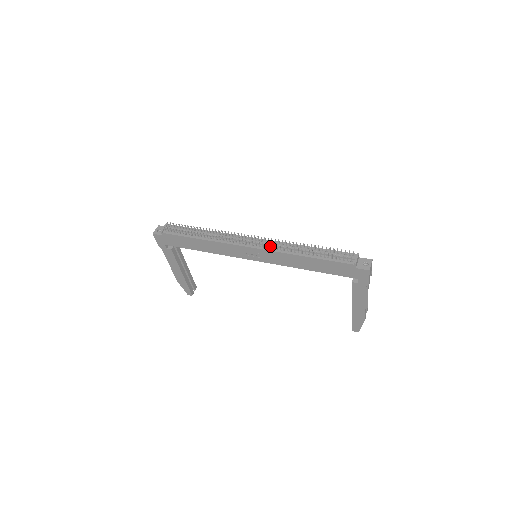
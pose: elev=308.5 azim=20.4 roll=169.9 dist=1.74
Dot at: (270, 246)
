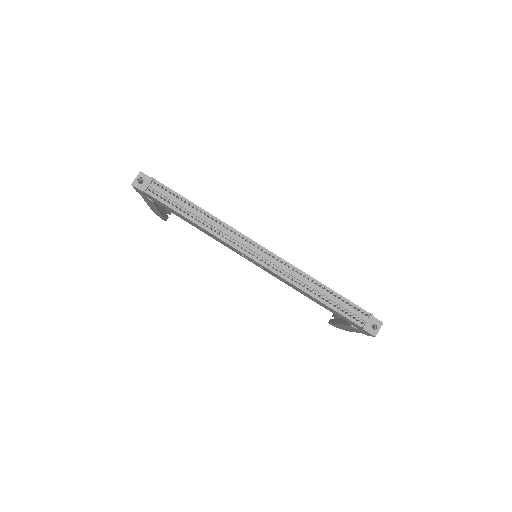
Dot at: (277, 267)
